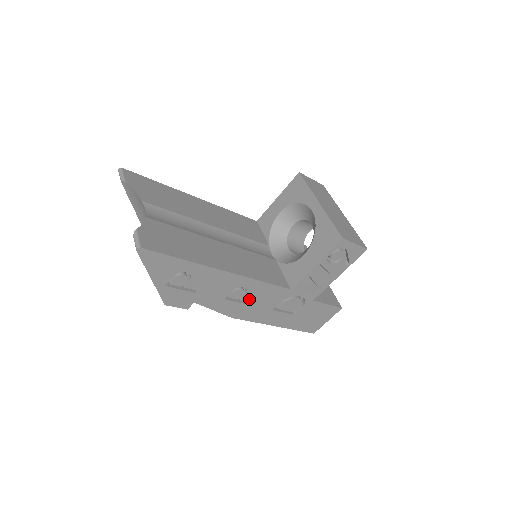
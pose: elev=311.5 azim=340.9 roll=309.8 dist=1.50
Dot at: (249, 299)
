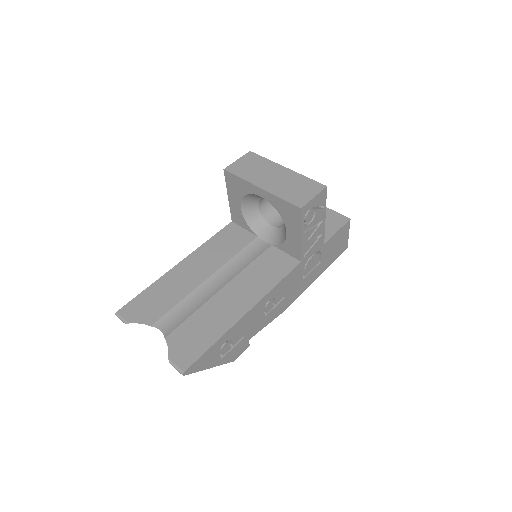
Dot at: (280, 297)
